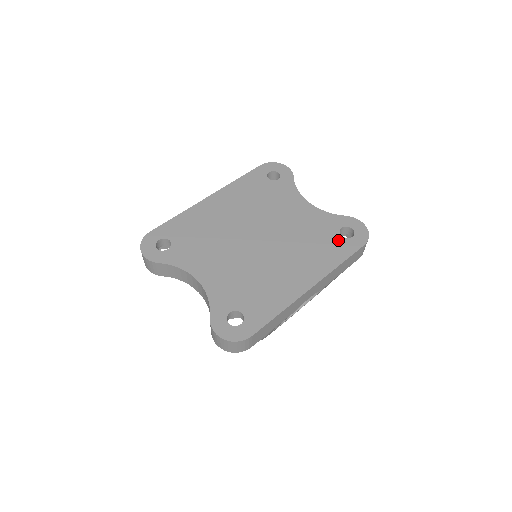
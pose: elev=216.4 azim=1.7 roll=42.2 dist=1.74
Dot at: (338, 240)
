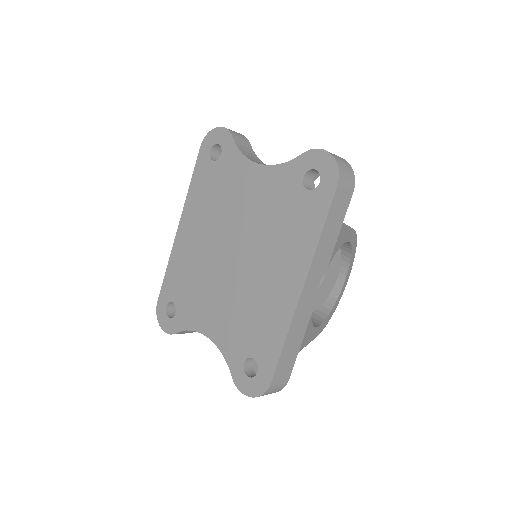
Dot at: (306, 200)
